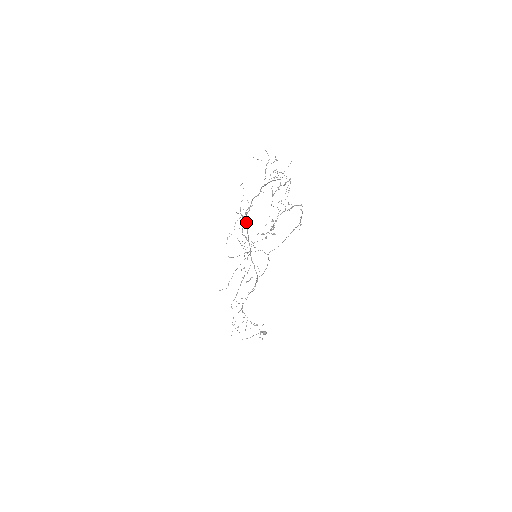
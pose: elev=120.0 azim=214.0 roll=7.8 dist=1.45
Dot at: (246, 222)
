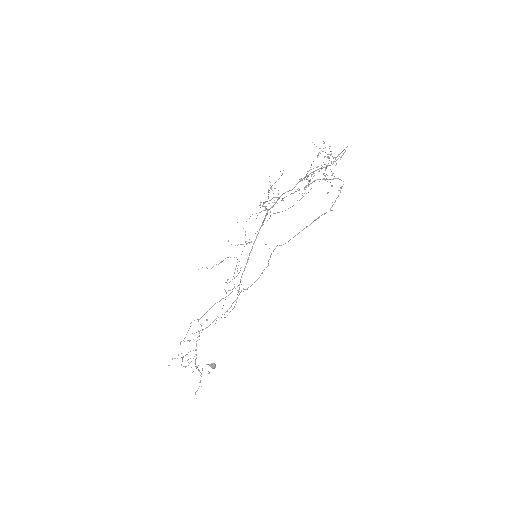
Dot at: (259, 230)
